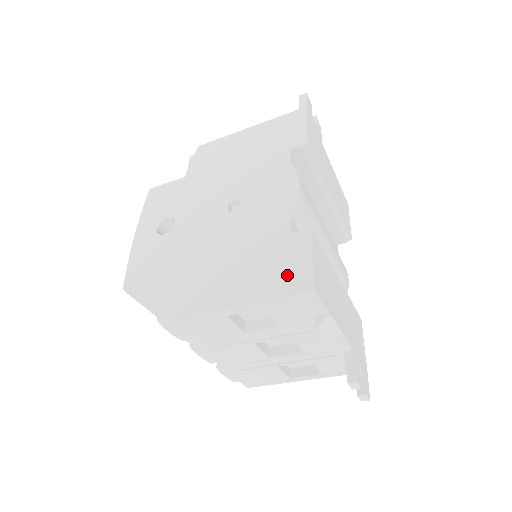
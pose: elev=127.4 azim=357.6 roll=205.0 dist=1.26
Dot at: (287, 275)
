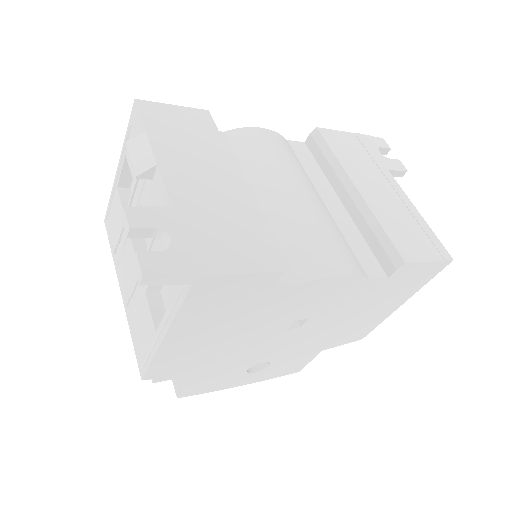
Dot at: occluded
